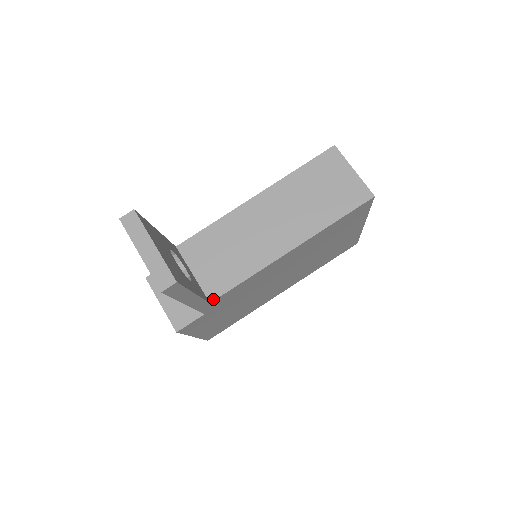
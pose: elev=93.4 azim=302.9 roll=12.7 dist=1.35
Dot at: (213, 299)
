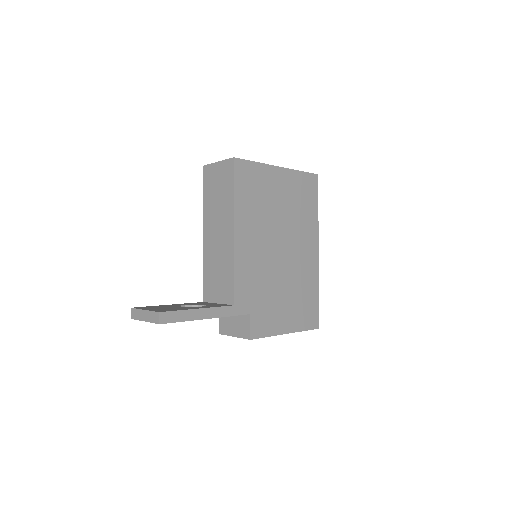
Dot at: (233, 302)
